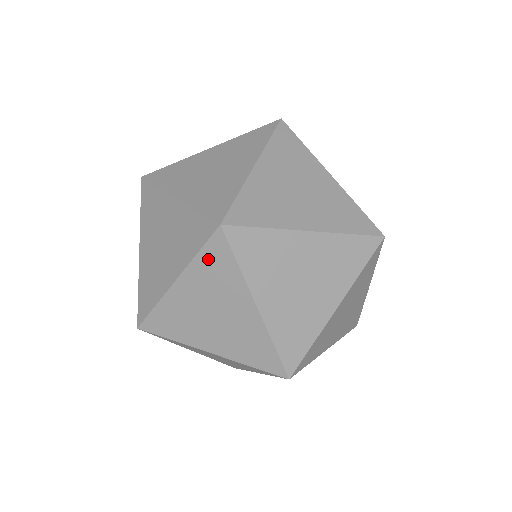
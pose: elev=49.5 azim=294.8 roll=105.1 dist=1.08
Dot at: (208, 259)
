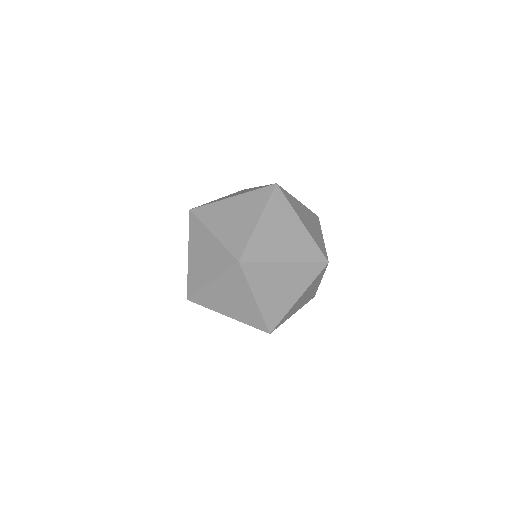
Dot at: (231, 275)
